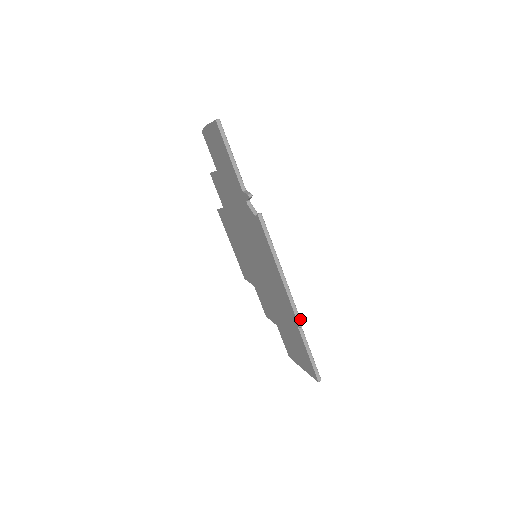
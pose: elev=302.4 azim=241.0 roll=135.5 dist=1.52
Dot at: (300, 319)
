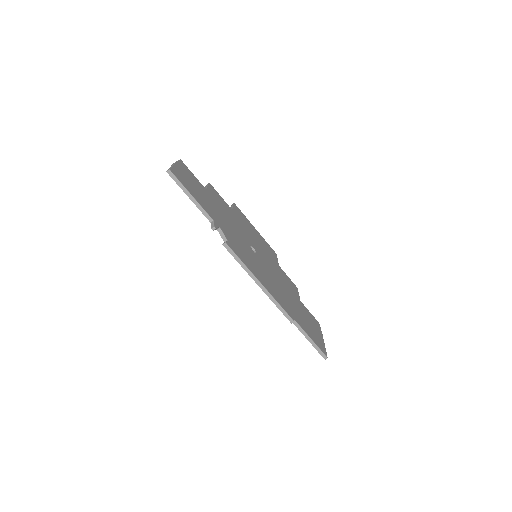
Dot at: (290, 317)
